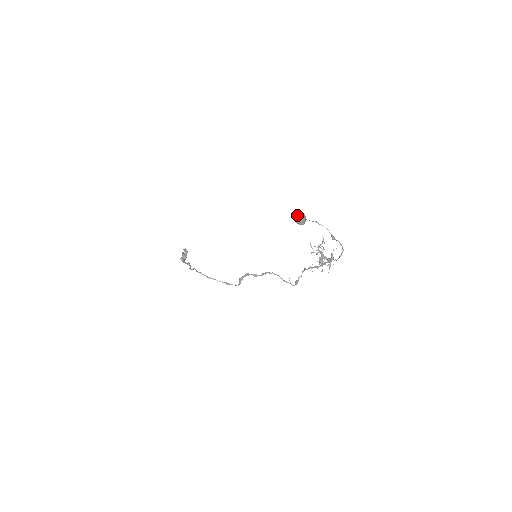
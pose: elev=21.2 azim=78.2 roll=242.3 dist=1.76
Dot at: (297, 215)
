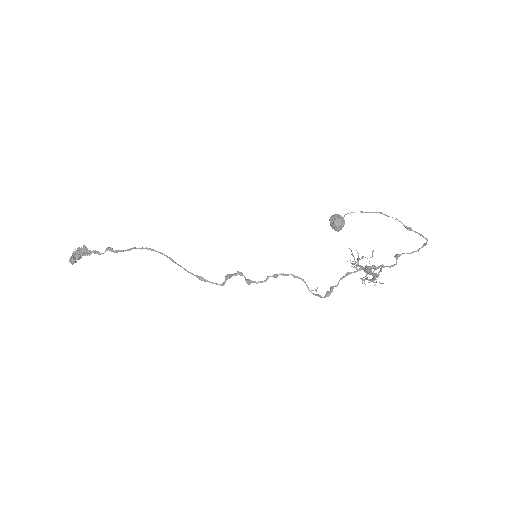
Dot at: (338, 214)
